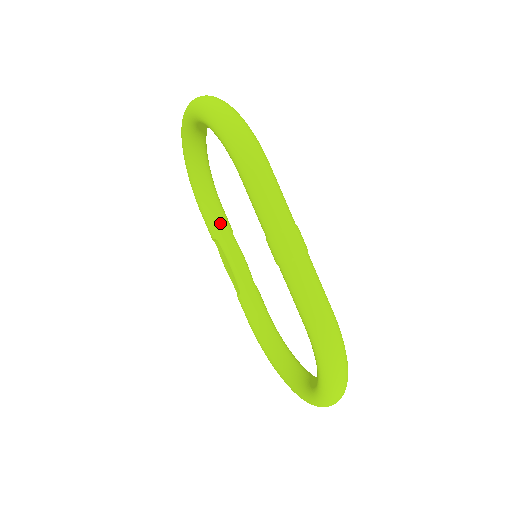
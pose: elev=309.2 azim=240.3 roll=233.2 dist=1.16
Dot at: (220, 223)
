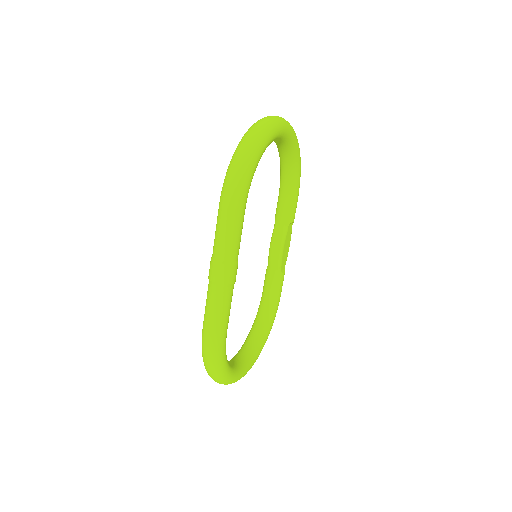
Dot at: (282, 211)
